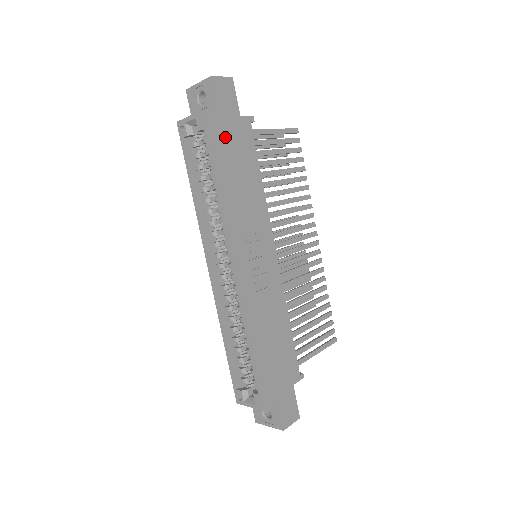
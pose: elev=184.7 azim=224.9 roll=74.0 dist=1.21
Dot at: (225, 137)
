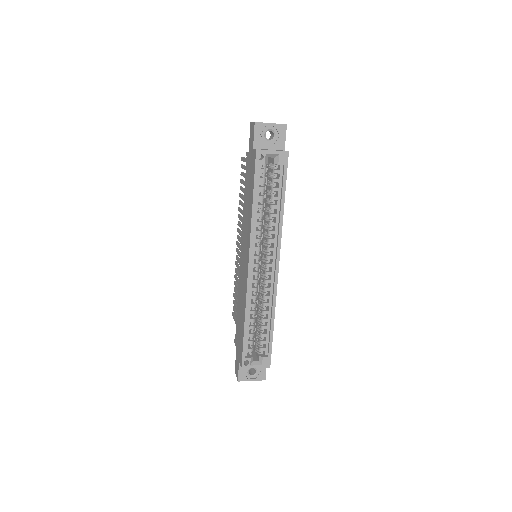
Dot at: occluded
